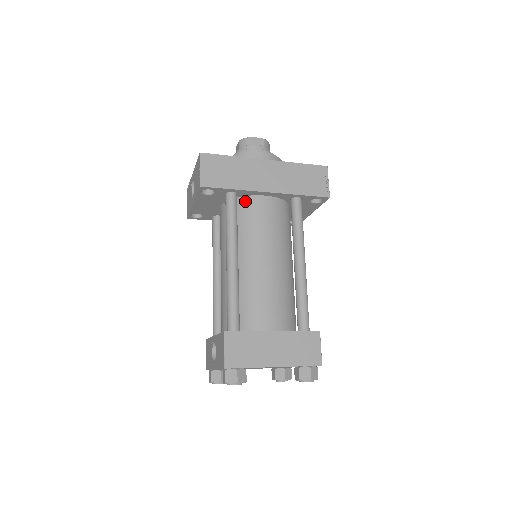
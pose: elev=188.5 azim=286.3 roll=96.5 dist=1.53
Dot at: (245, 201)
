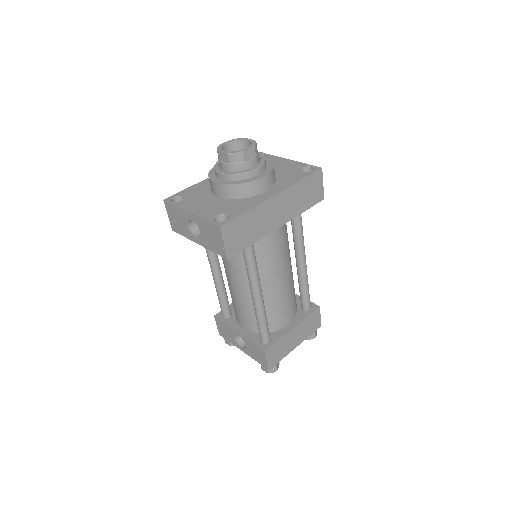
Dot at: occluded
